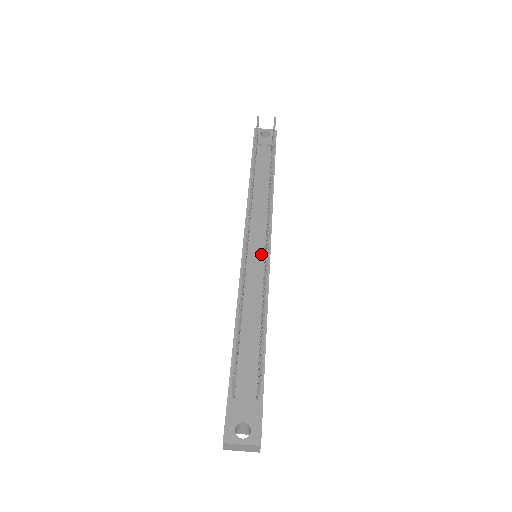
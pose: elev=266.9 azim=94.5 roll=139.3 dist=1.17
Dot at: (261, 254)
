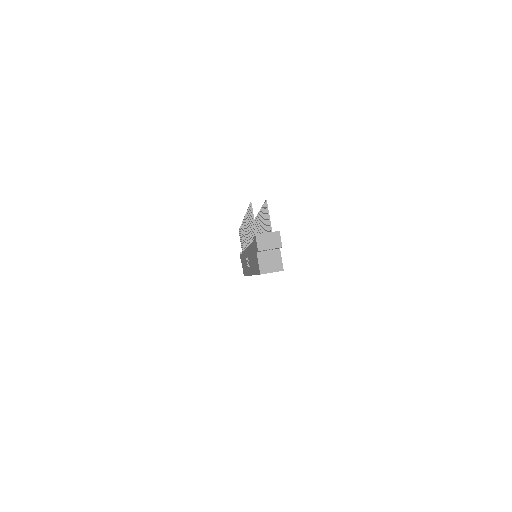
Dot at: occluded
